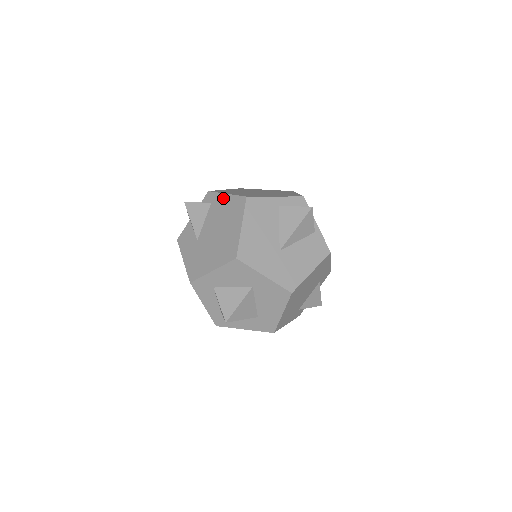
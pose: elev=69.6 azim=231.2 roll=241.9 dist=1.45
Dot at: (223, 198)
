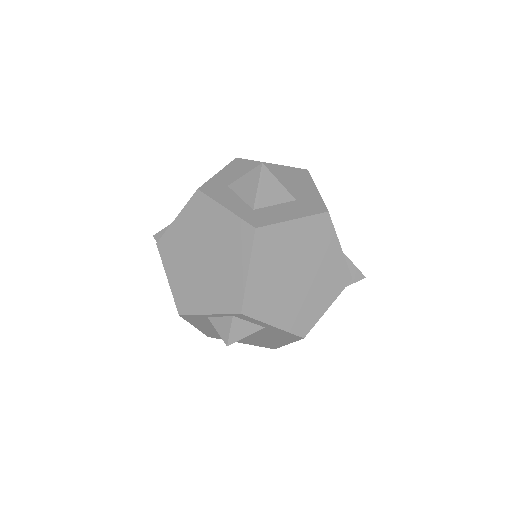
Dot at: occluded
